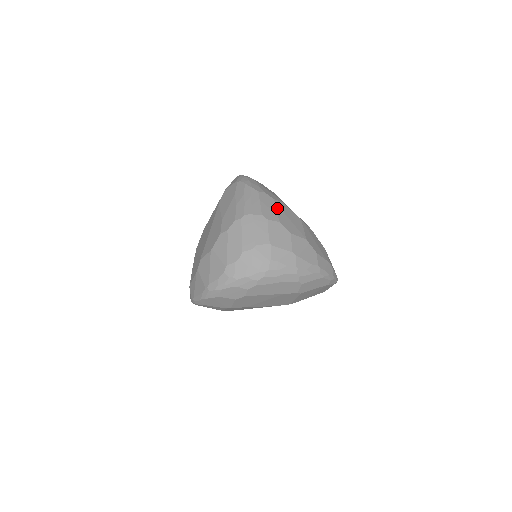
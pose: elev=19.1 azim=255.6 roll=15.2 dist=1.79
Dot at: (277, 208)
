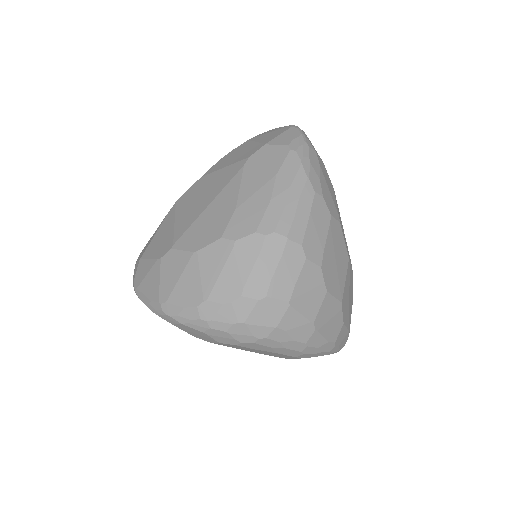
Dot at: (328, 236)
